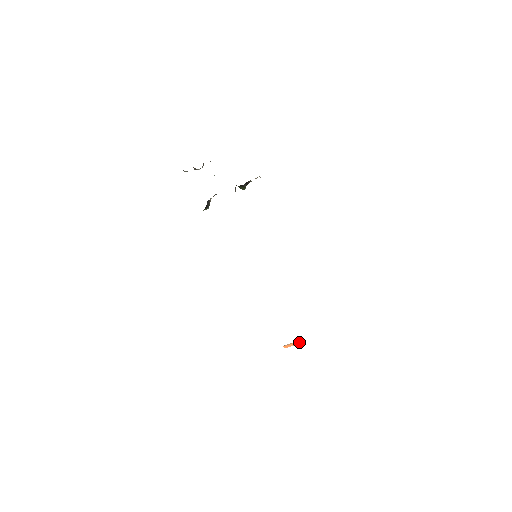
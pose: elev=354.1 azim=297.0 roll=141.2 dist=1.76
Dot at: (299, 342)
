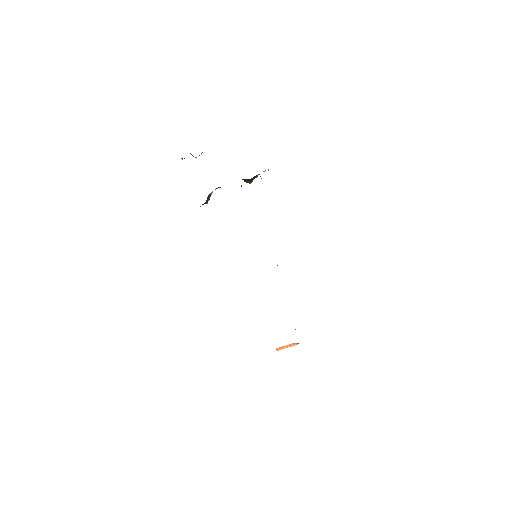
Dot at: (292, 345)
